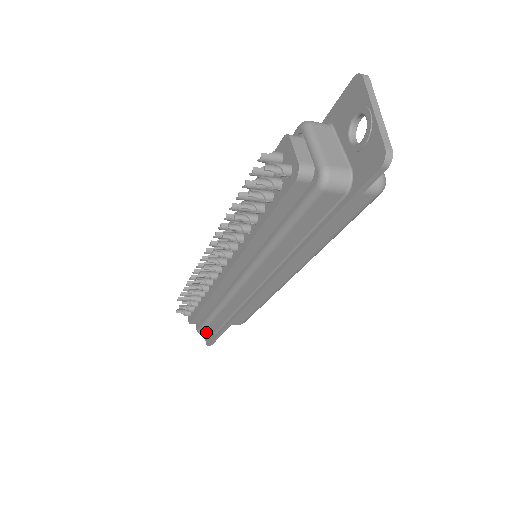
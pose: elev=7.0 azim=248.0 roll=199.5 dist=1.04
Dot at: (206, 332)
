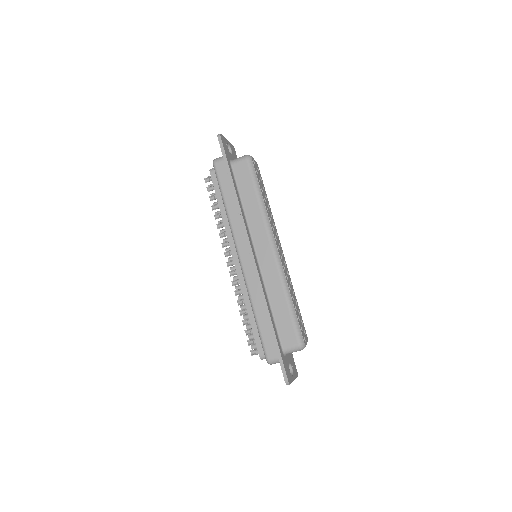
Dot at: (269, 354)
